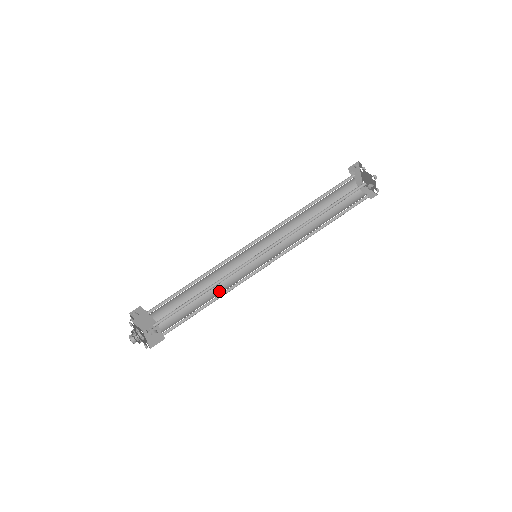
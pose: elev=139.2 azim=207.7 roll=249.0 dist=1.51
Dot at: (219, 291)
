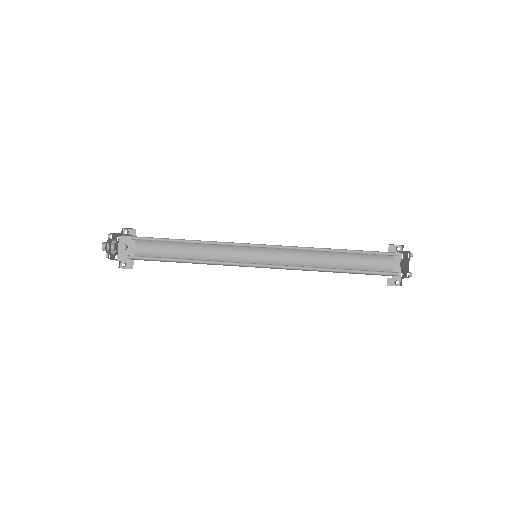
Dot at: (202, 263)
